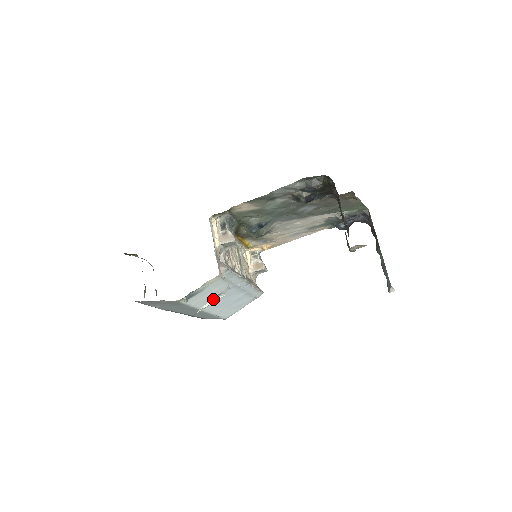
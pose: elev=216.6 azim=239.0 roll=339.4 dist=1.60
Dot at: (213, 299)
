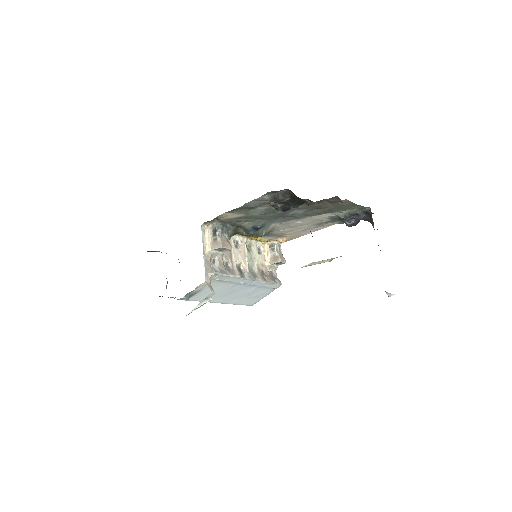
Dot at: (201, 302)
